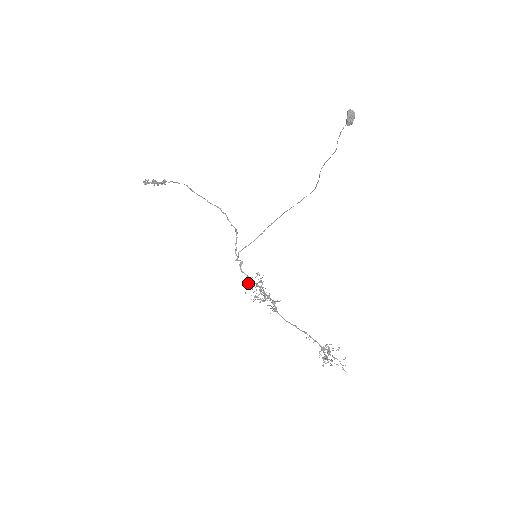
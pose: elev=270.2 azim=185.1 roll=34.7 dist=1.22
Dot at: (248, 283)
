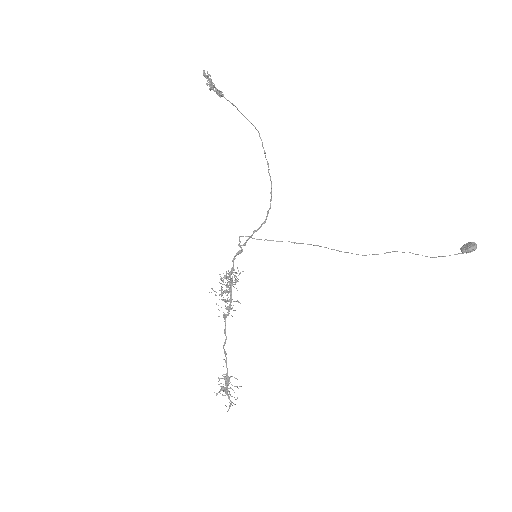
Dot at: (227, 273)
